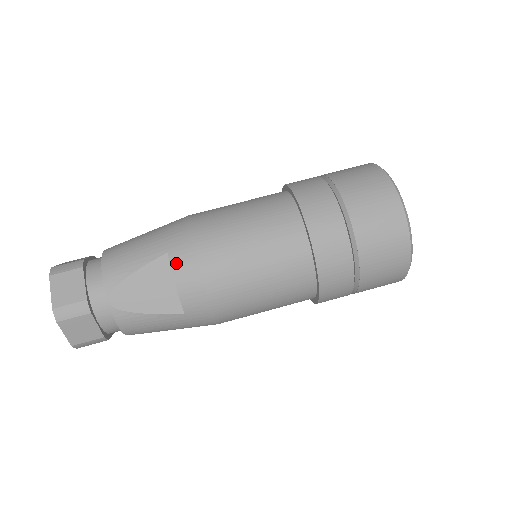
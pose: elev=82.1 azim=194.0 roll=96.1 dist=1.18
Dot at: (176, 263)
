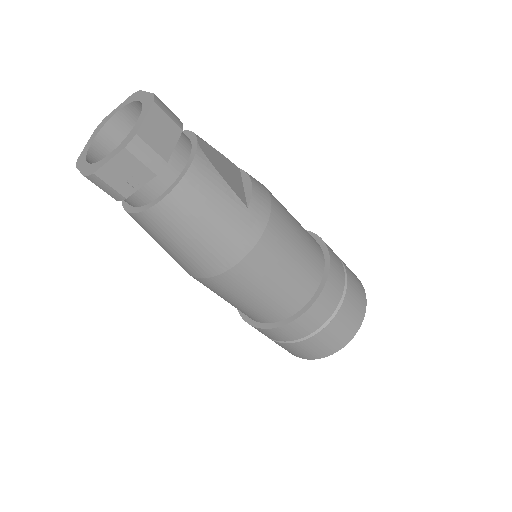
Dot at: (250, 175)
